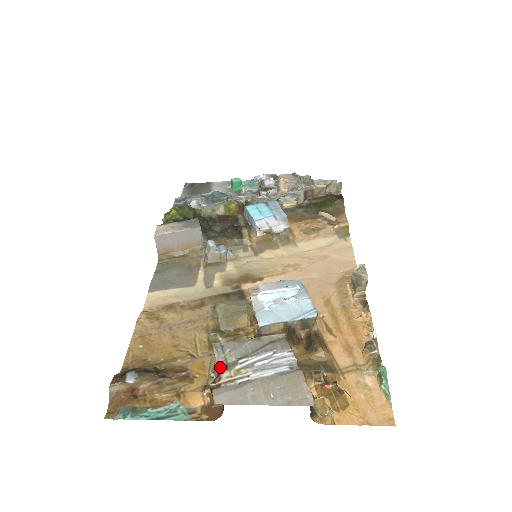
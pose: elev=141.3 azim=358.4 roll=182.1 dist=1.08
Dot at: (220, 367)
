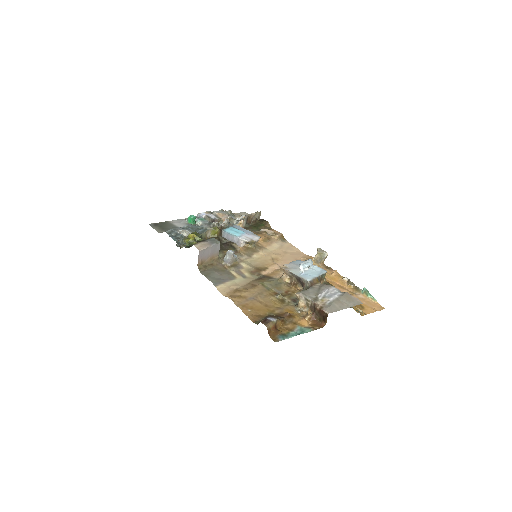
Dot at: (313, 300)
